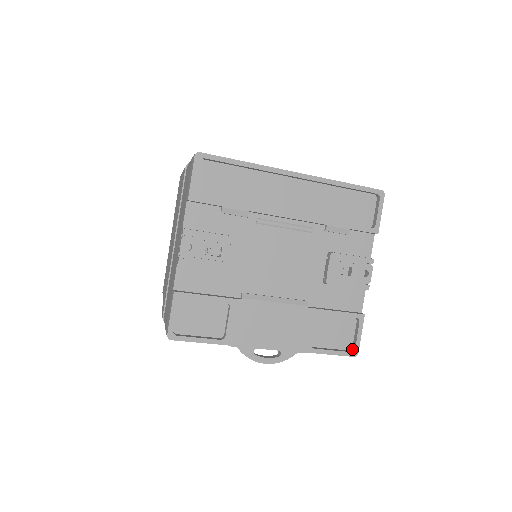
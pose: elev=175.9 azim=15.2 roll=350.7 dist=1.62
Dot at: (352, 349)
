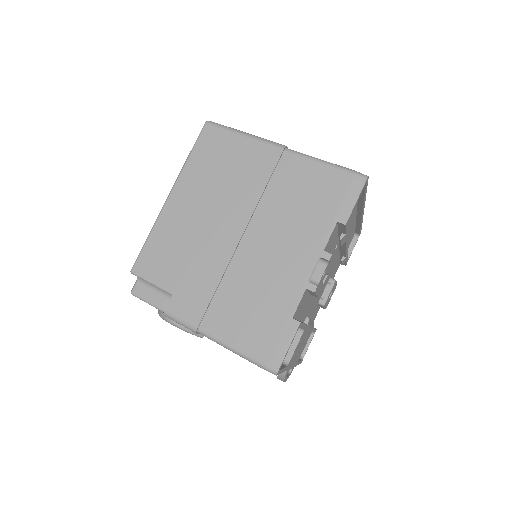
Dot at: (300, 357)
